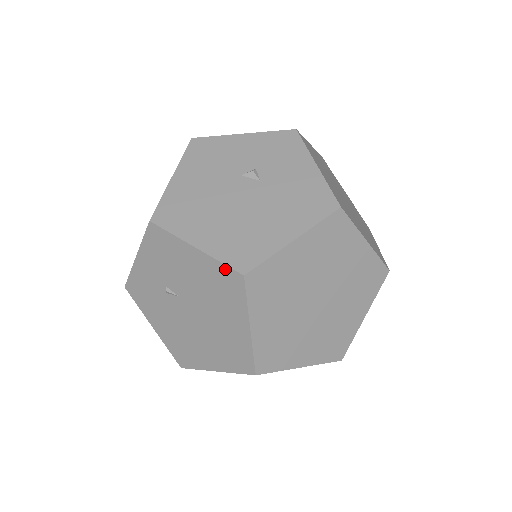
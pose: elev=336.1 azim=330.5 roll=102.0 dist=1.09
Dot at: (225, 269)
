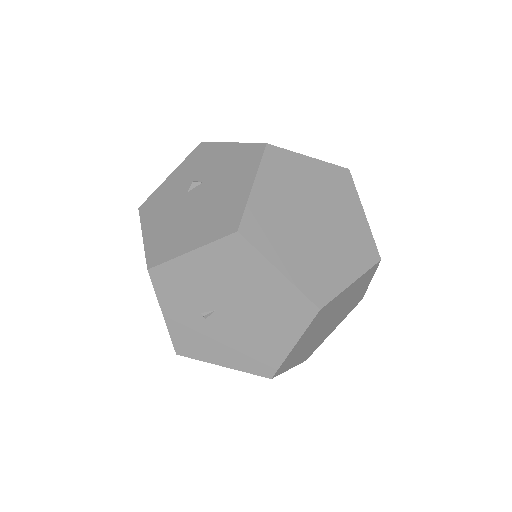
Dot at: (222, 243)
